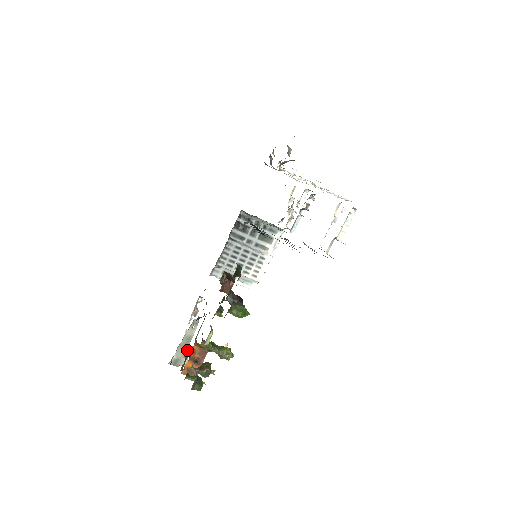
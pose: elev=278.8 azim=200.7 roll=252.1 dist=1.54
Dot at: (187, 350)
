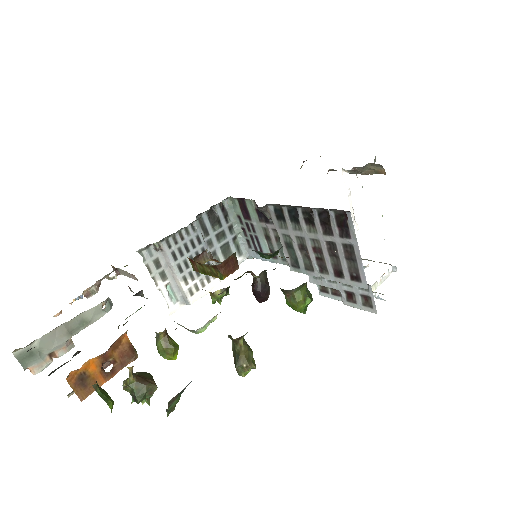
Dot at: (65, 343)
